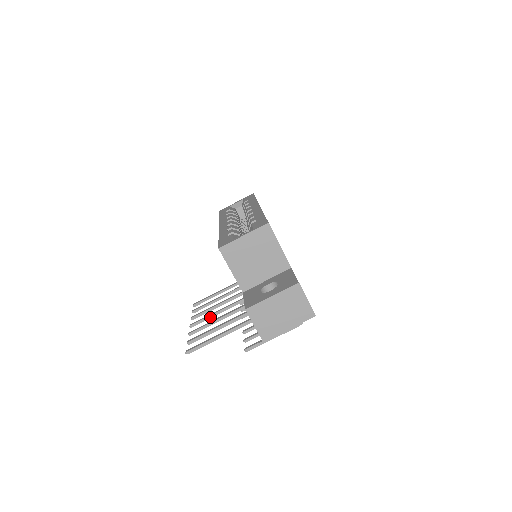
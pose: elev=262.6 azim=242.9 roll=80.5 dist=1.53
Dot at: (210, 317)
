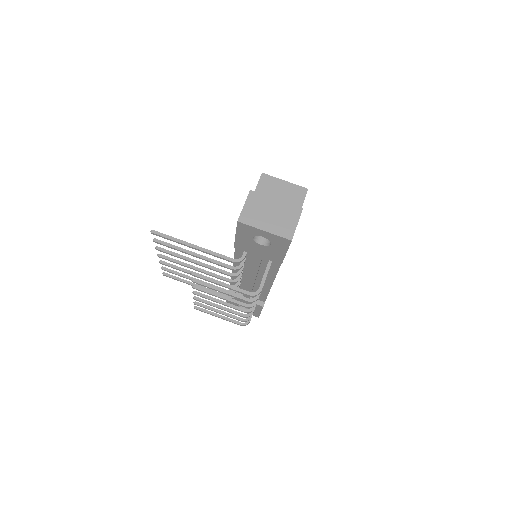
Dot at: (179, 262)
